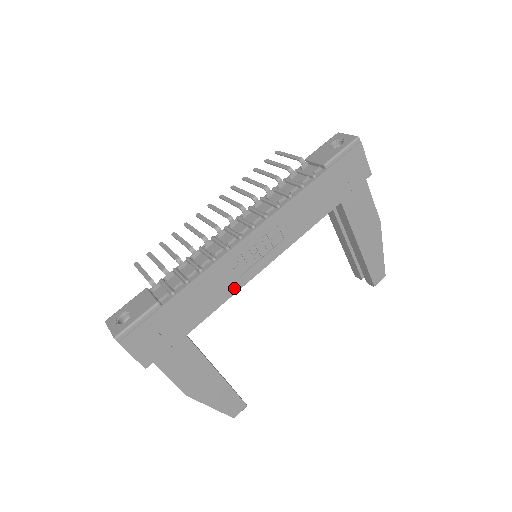
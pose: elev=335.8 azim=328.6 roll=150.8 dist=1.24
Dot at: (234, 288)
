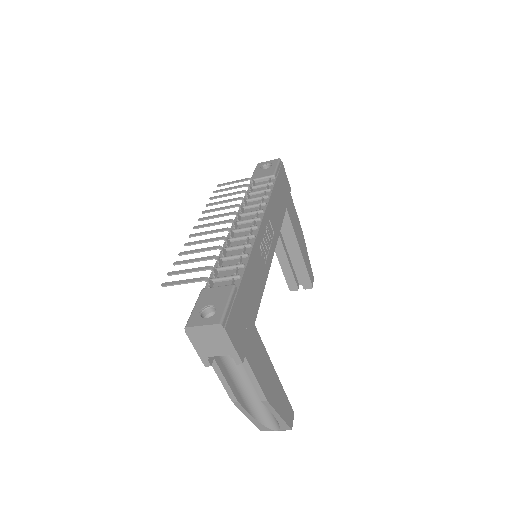
Dot at: (265, 276)
